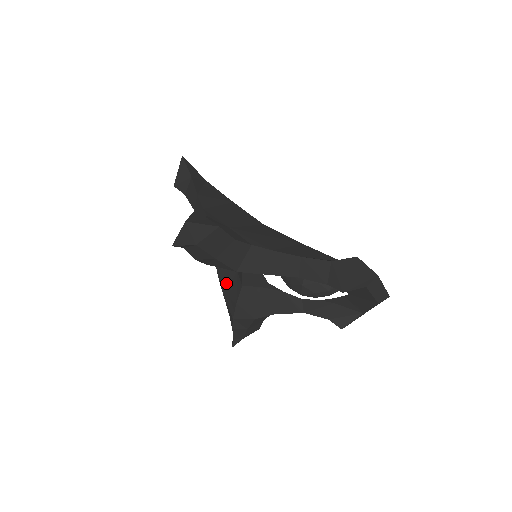
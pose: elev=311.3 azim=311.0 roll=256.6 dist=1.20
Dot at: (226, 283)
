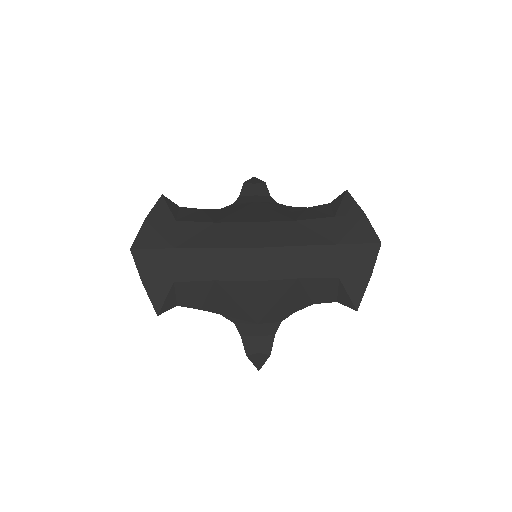
Dot at: occluded
